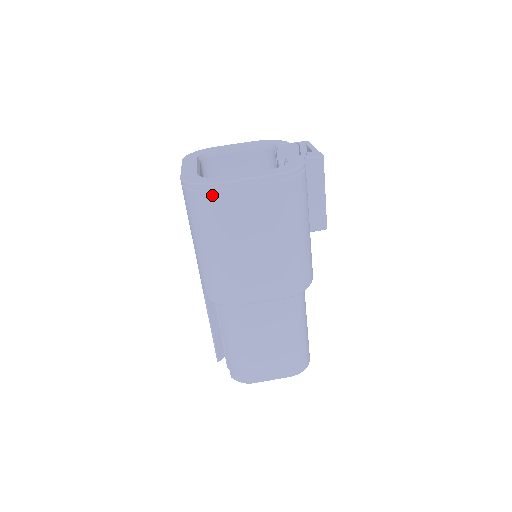
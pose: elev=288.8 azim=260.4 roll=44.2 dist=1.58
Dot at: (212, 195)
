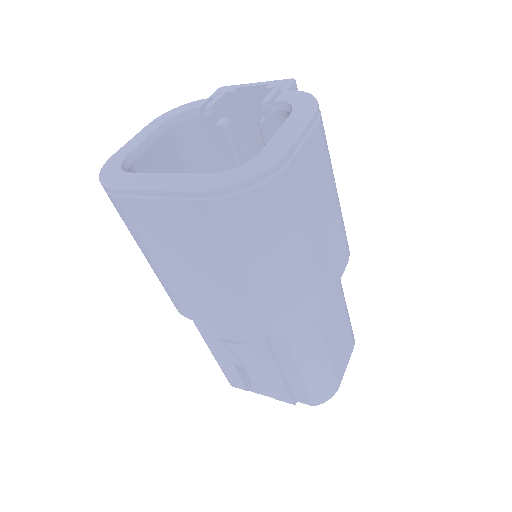
Dot at: (282, 178)
